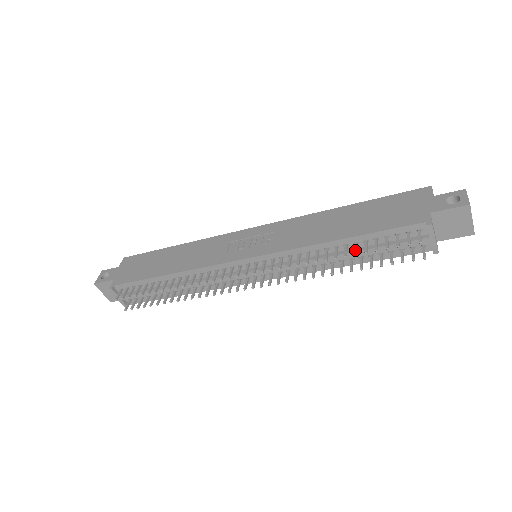
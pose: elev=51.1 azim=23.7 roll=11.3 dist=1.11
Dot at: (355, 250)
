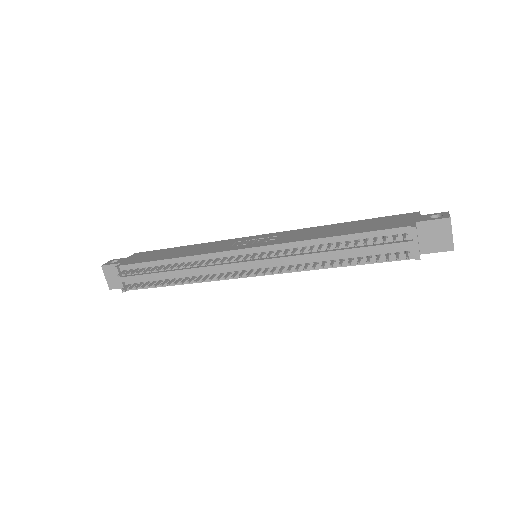
Dot at: (346, 244)
